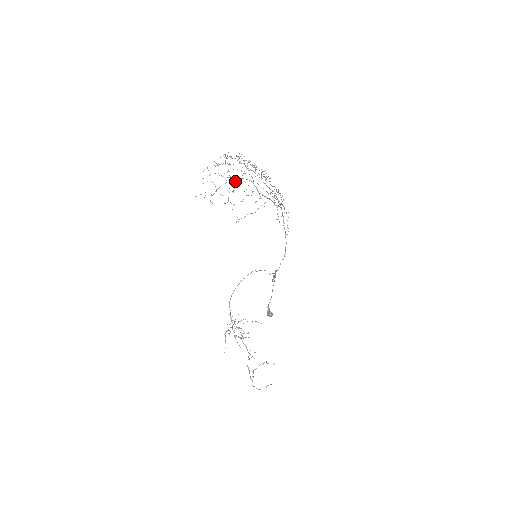
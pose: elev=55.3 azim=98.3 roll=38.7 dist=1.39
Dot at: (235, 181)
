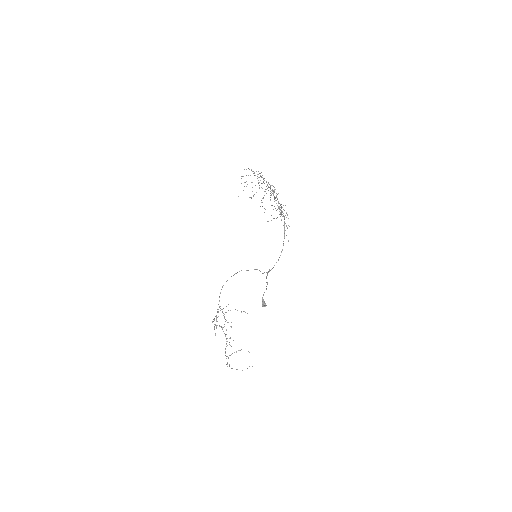
Dot at: (264, 191)
